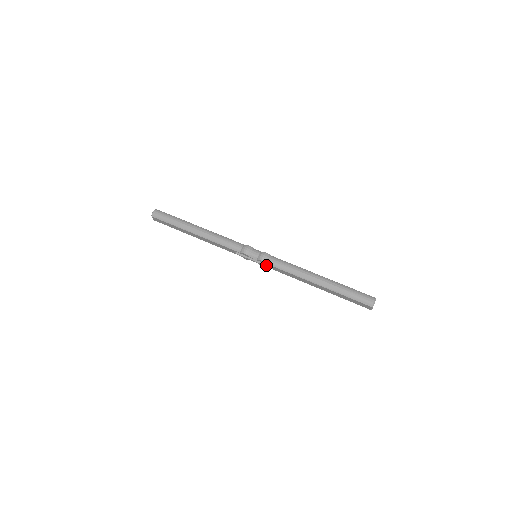
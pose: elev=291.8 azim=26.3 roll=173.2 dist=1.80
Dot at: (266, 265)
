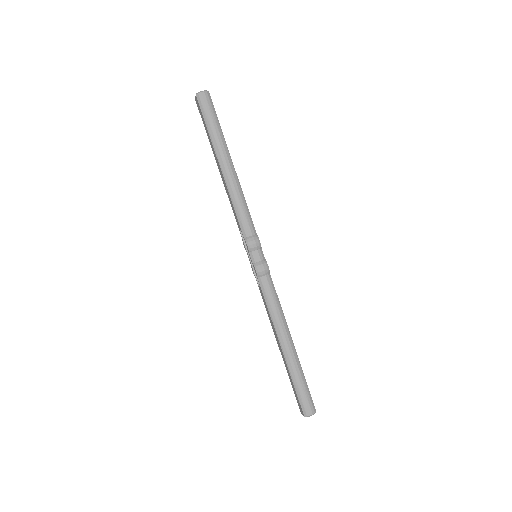
Dot at: occluded
